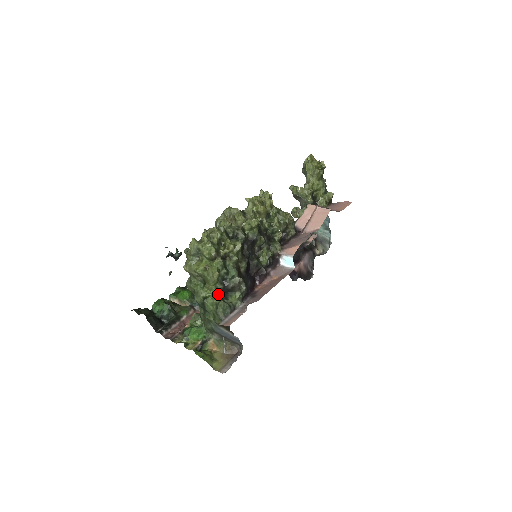
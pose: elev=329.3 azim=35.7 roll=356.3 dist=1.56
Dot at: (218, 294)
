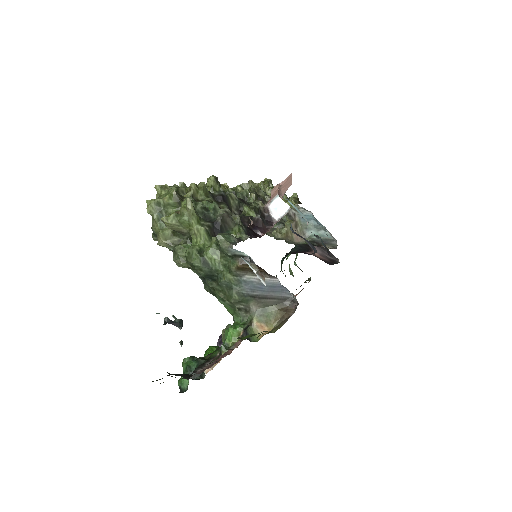
Dot at: occluded
